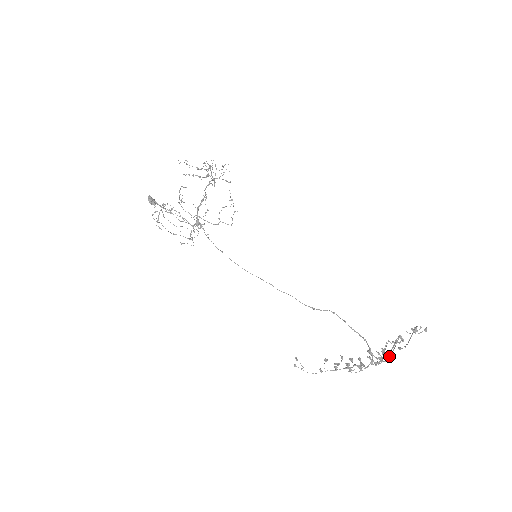
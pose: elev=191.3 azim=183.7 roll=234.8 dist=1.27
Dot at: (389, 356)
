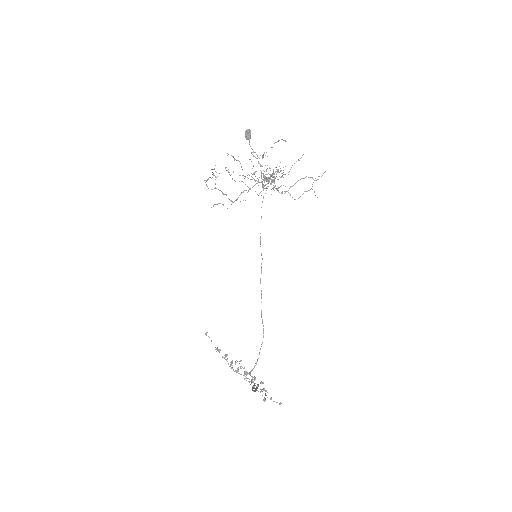
Dot at: (260, 383)
